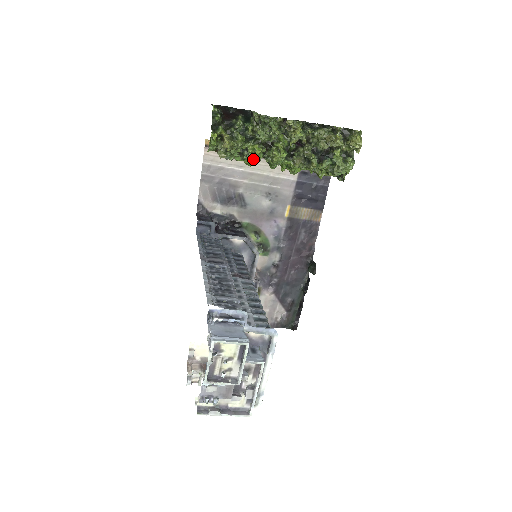
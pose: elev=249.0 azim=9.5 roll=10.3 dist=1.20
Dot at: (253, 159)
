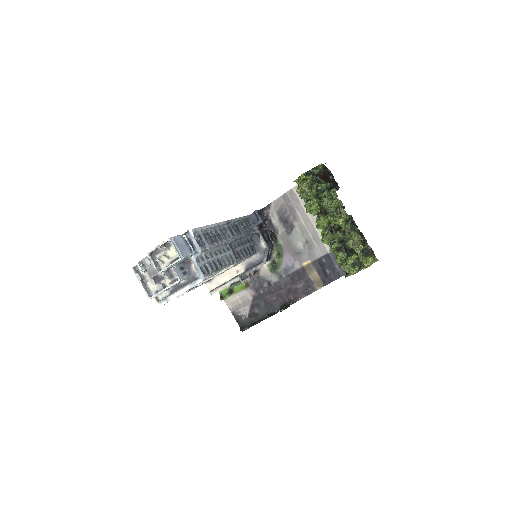
Dot at: occluded
